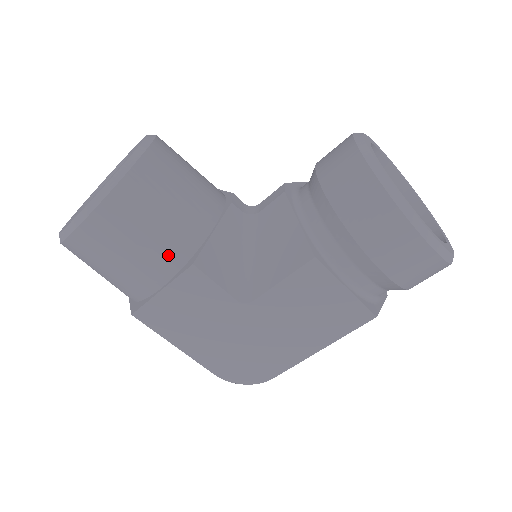
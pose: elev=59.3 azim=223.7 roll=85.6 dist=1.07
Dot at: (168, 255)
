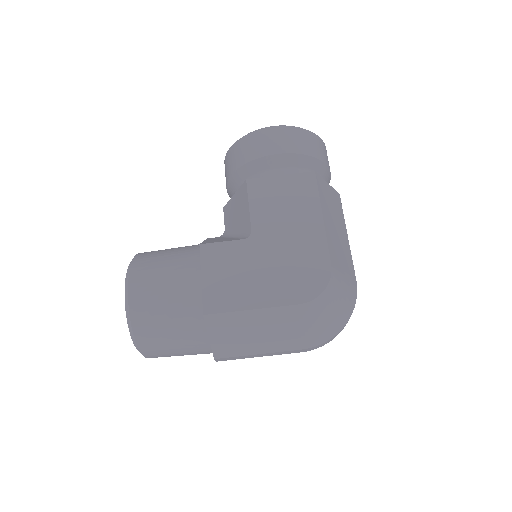
Dot at: (187, 261)
